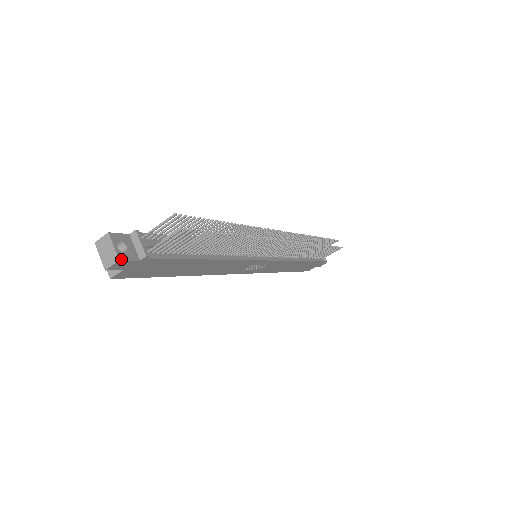
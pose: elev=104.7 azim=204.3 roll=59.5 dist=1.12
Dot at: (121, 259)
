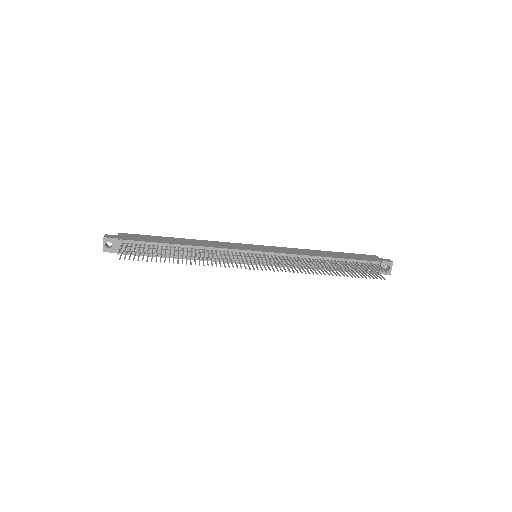
Dot at: (104, 251)
